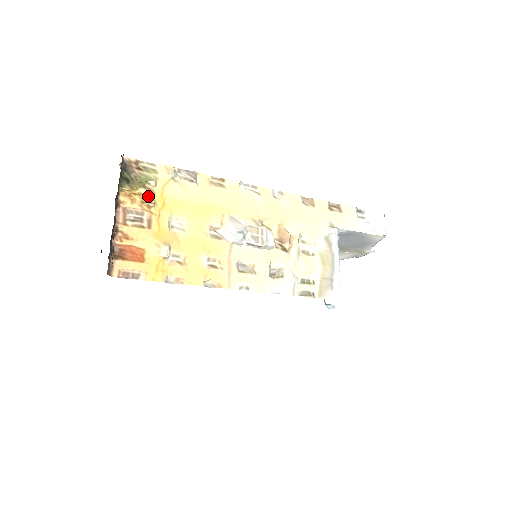
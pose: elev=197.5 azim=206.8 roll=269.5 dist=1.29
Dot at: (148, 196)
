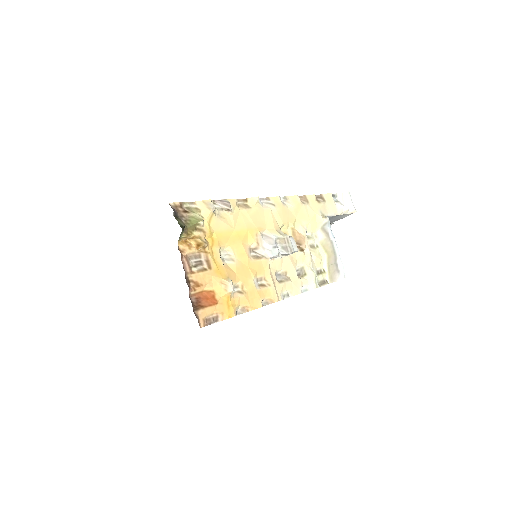
Dot at: (201, 237)
